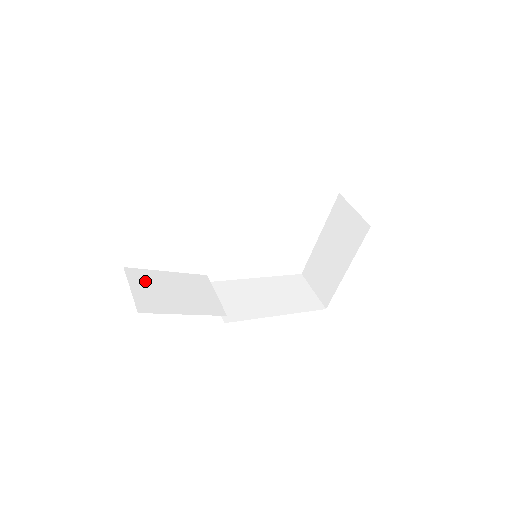
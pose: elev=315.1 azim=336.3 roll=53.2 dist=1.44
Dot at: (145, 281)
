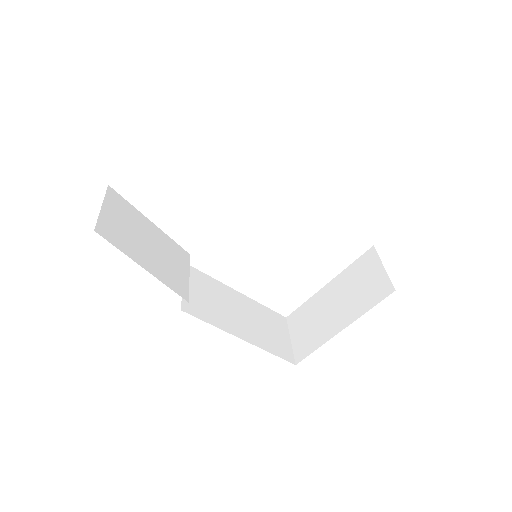
Dot at: (122, 212)
